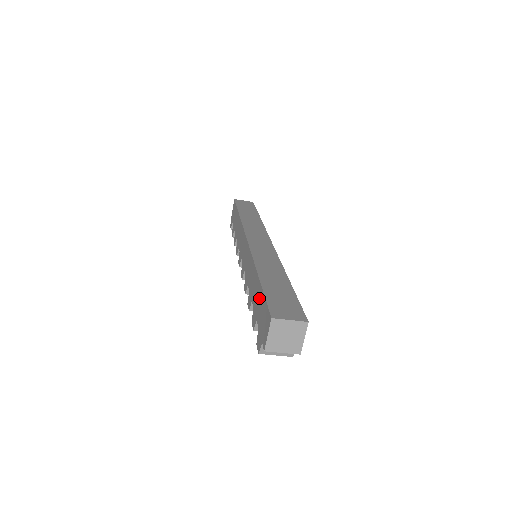
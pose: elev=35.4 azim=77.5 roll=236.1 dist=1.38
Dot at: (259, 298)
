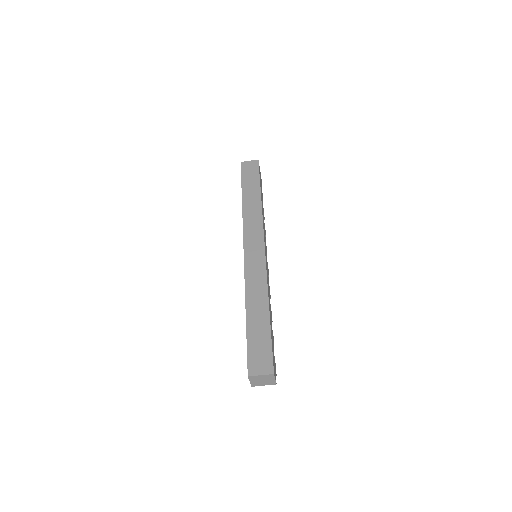
Dot at: occluded
